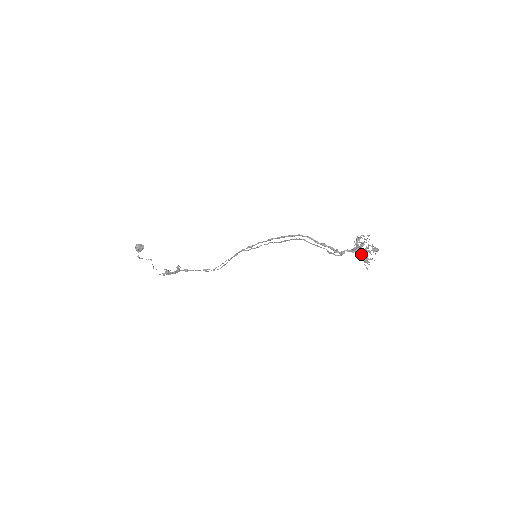
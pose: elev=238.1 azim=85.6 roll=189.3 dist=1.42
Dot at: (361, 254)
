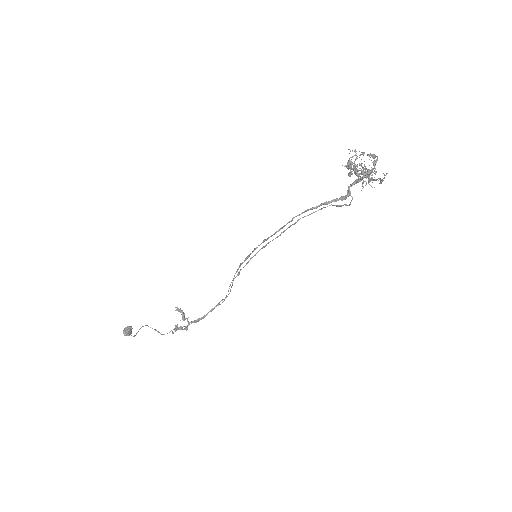
Dot at: (368, 179)
